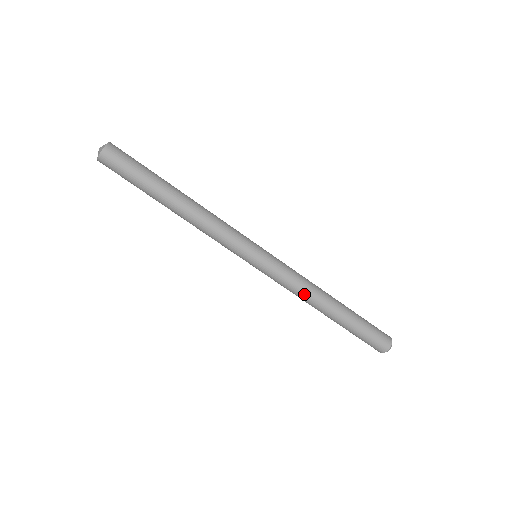
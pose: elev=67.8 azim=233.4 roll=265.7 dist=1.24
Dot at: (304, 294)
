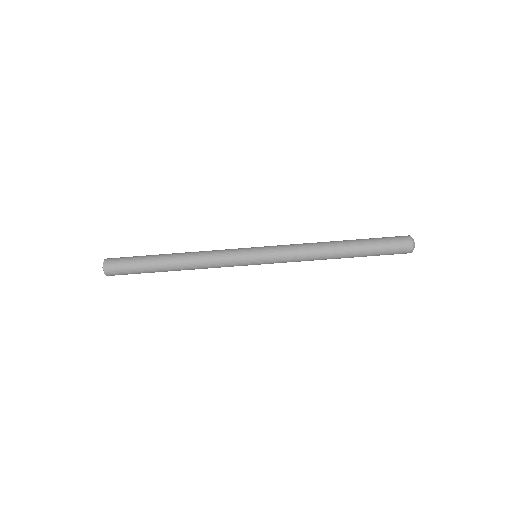
Dot at: (311, 260)
